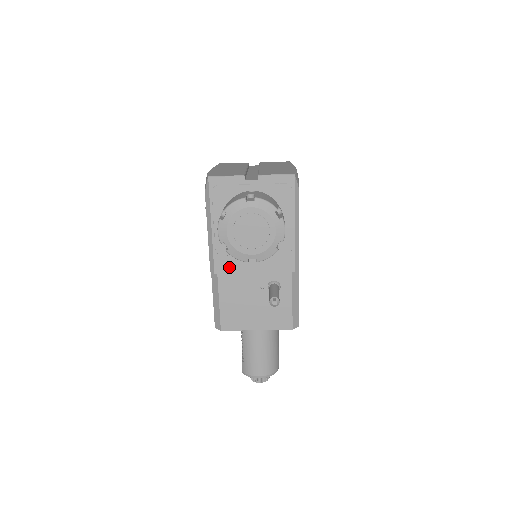
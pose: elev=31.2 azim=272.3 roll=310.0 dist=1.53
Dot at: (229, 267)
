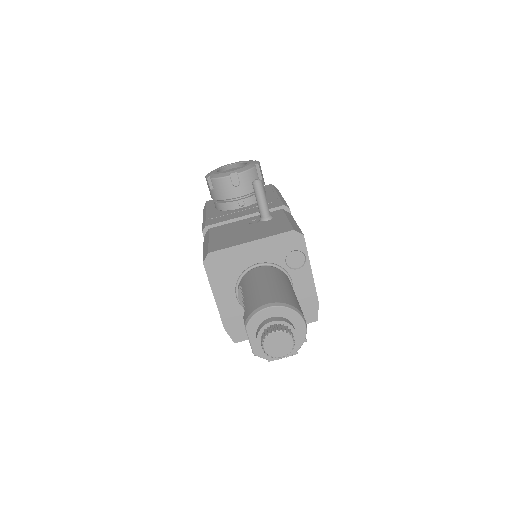
Dot at: (220, 220)
